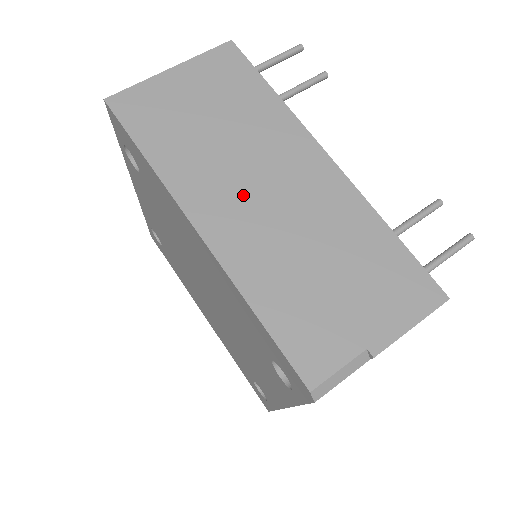
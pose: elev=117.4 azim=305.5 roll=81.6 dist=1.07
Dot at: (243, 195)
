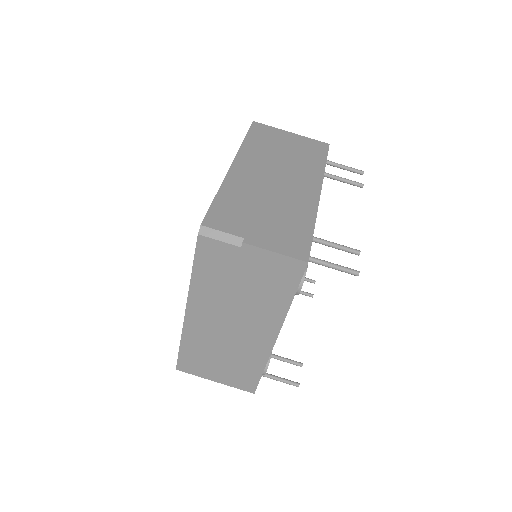
Dot at: (265, 172)
